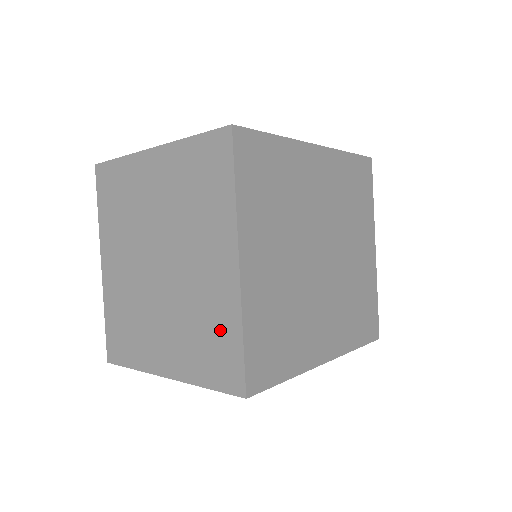
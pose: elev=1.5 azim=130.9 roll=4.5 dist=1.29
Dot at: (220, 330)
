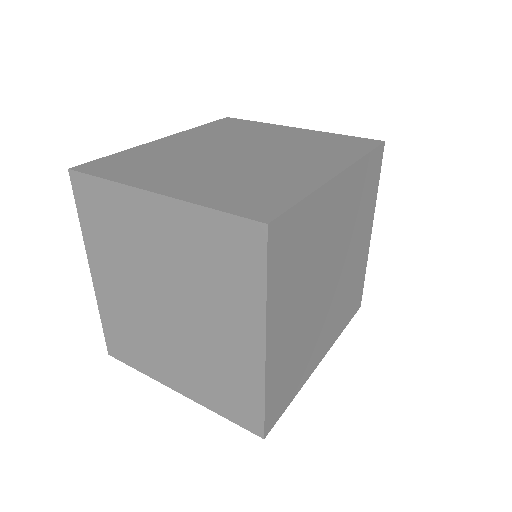
Dot at: (240, 386)
